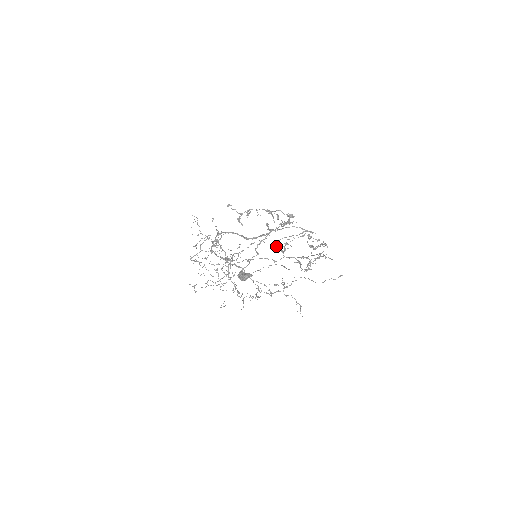
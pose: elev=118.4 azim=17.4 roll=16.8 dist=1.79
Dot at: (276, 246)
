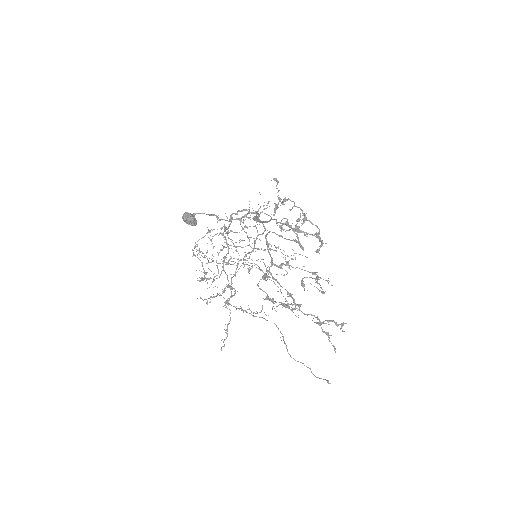
Dot at: (268, 246)
